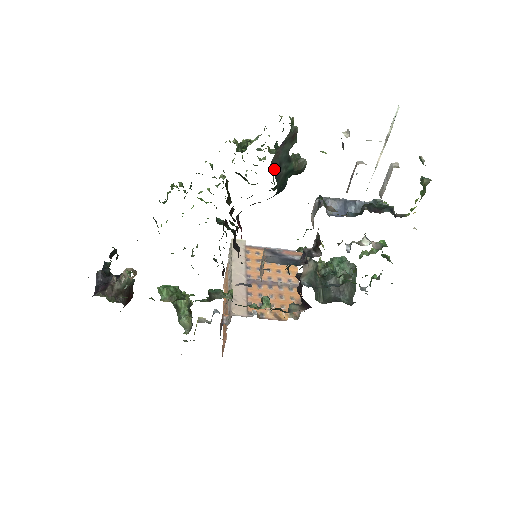
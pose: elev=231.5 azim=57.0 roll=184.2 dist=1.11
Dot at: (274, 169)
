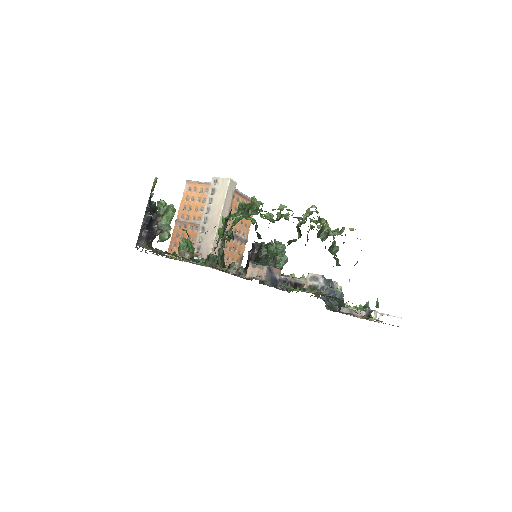
Dot at: occluded
